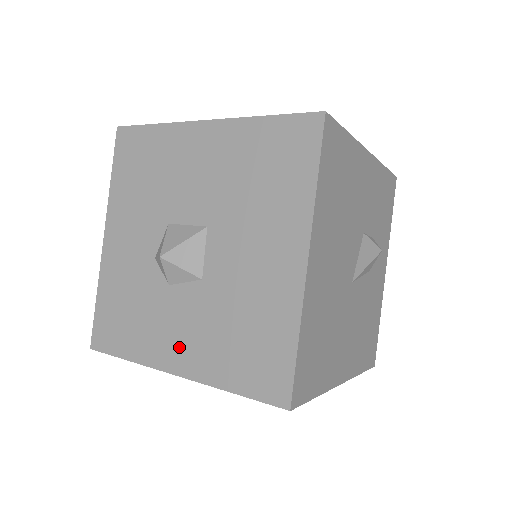
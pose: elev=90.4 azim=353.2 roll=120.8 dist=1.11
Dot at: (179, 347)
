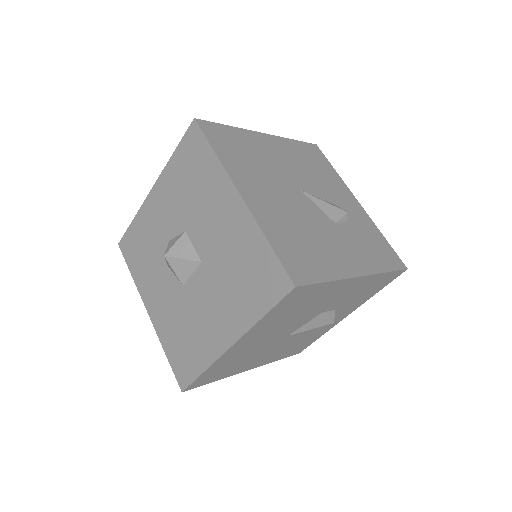
Dot at: (156, 303)
